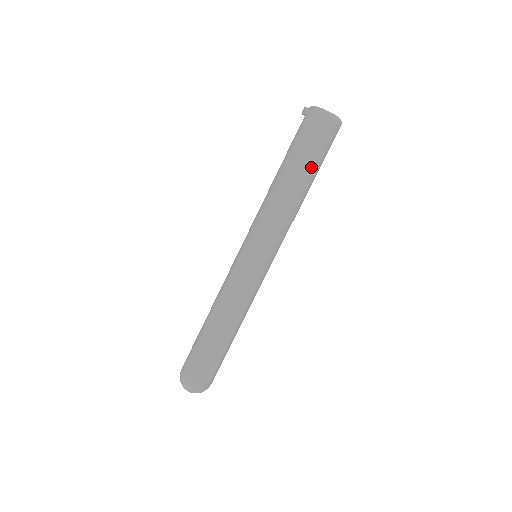
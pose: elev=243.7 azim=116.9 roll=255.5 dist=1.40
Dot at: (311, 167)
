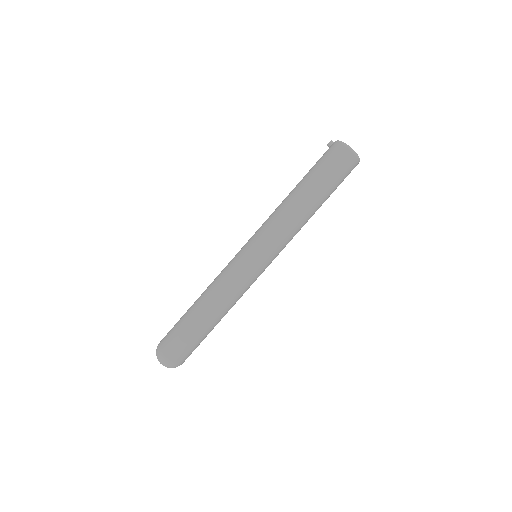
Dot at: (322, 188)
